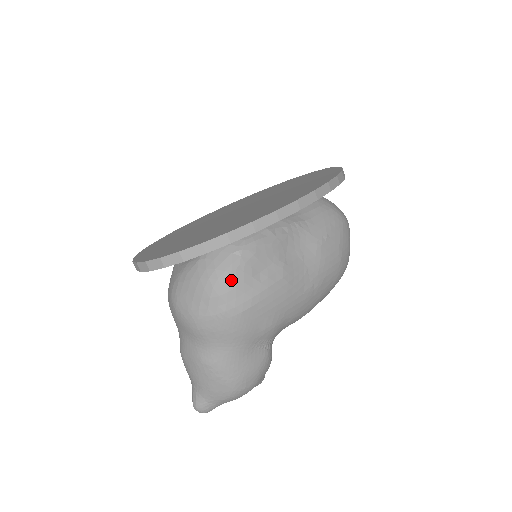
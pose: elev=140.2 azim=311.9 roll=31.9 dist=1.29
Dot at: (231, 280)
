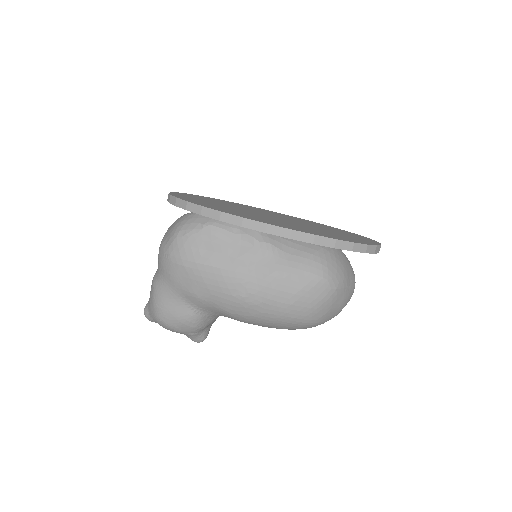
Dot at: (185, 238)
